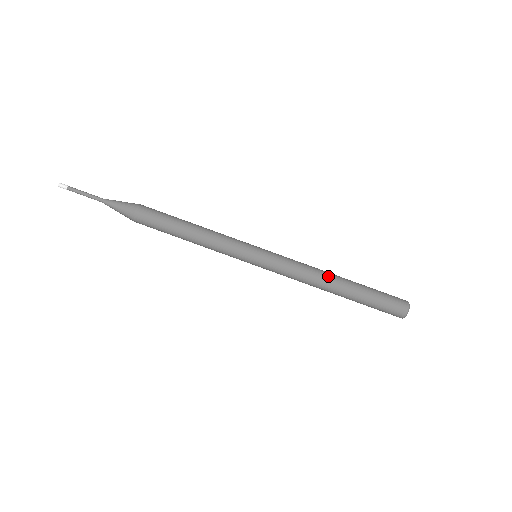
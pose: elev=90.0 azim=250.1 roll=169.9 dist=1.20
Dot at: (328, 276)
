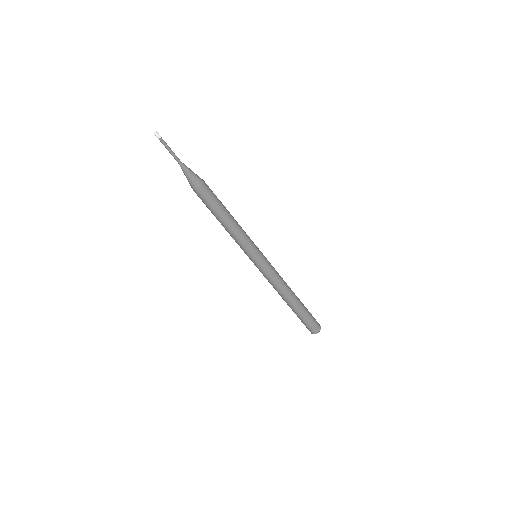
Dot at: (288, 294)
